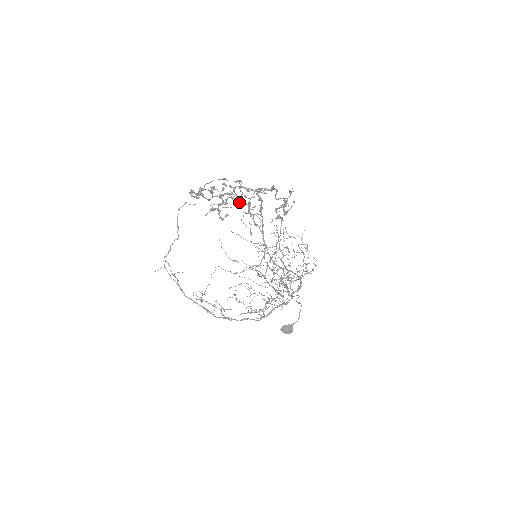
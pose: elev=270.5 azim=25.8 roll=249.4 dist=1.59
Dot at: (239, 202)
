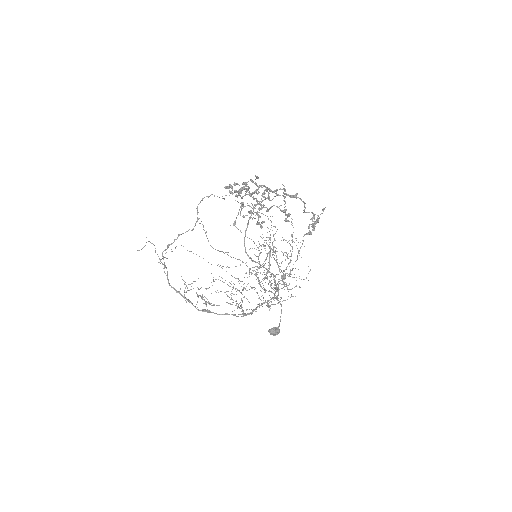
Dot at: (253, 199)
